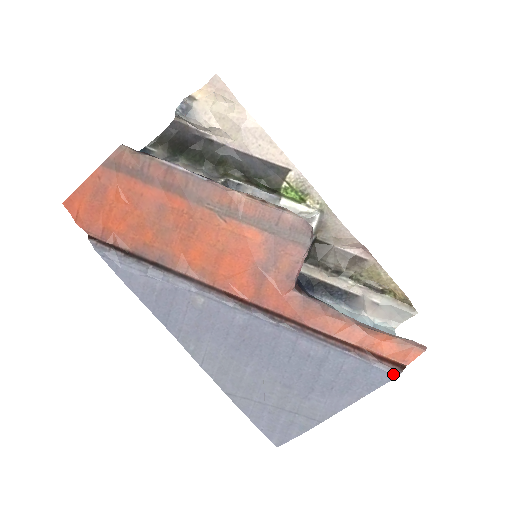
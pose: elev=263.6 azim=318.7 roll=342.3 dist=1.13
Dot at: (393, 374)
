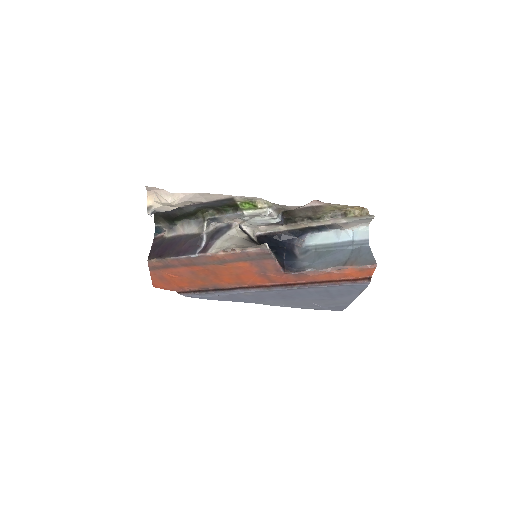
Dot at: (366, 284)
